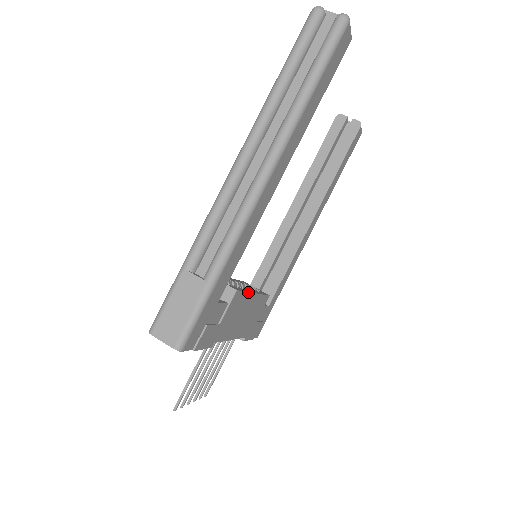
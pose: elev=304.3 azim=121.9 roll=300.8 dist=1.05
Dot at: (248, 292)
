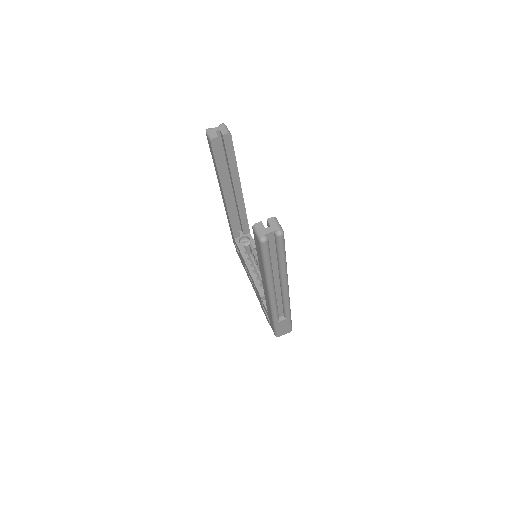
Dot at: occluded
